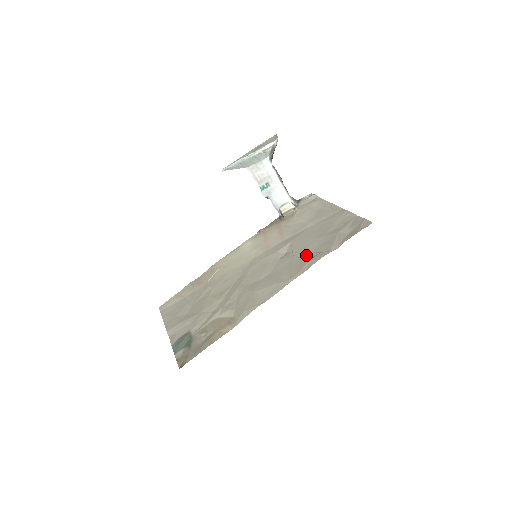
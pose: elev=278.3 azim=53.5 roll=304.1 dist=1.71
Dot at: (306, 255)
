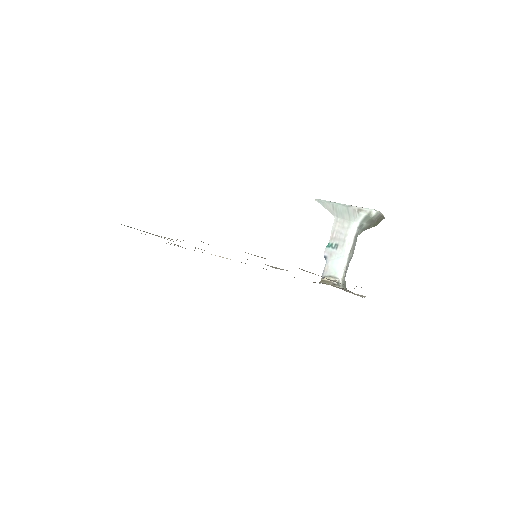
Dot at: occluded
